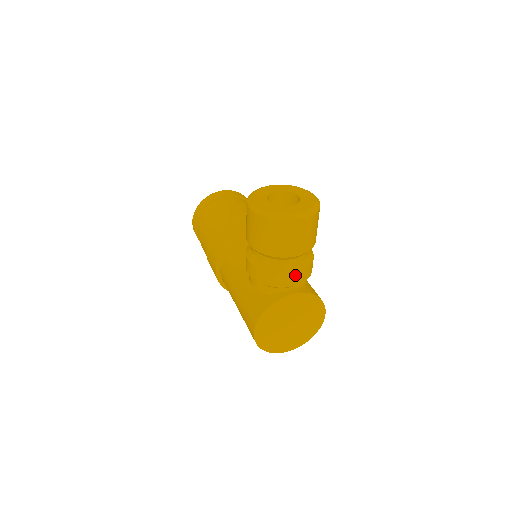
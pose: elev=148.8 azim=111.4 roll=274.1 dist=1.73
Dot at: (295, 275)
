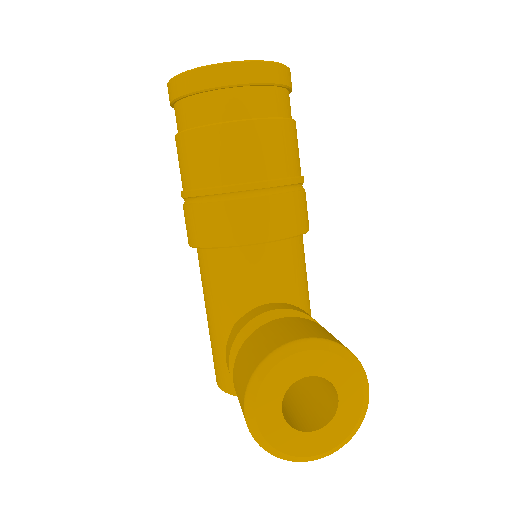
Dot at: occluded
